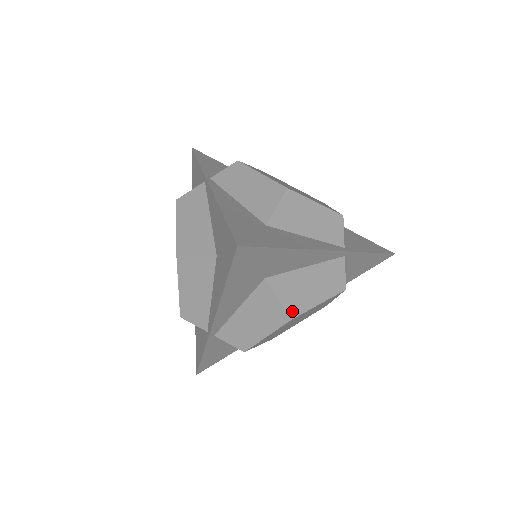
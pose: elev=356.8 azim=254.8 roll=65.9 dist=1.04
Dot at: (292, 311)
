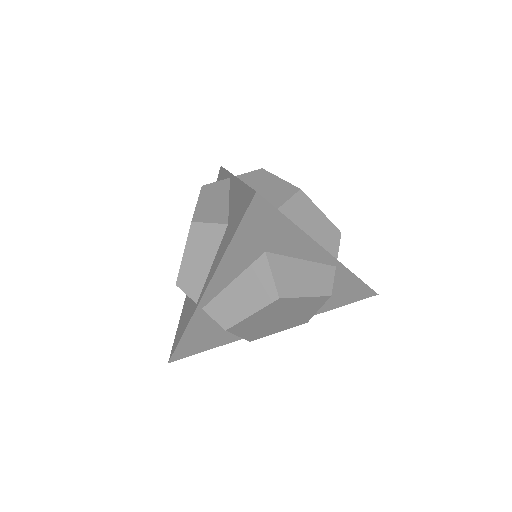
Dot at: (281, 291)
